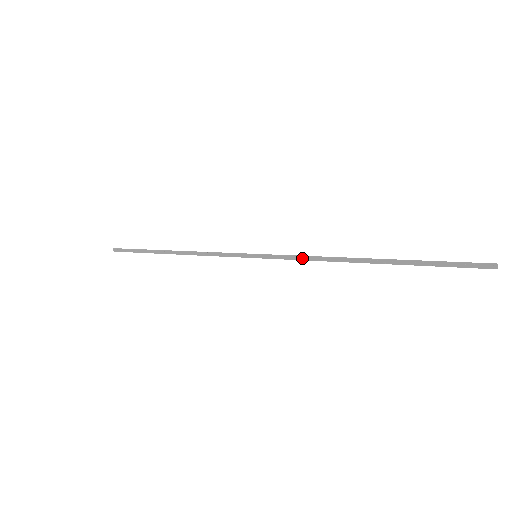
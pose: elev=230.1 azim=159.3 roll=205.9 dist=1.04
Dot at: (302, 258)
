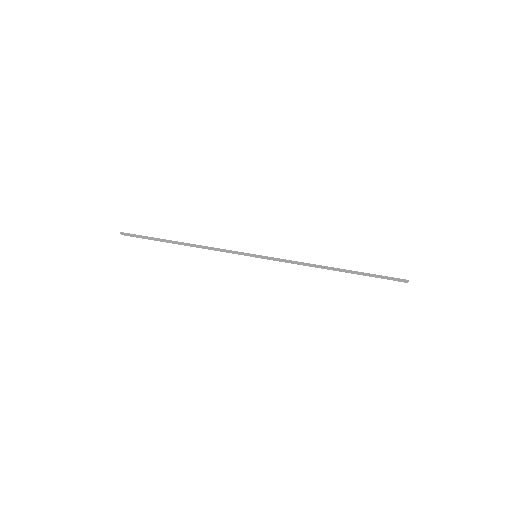
Dot at: (291, 262)
